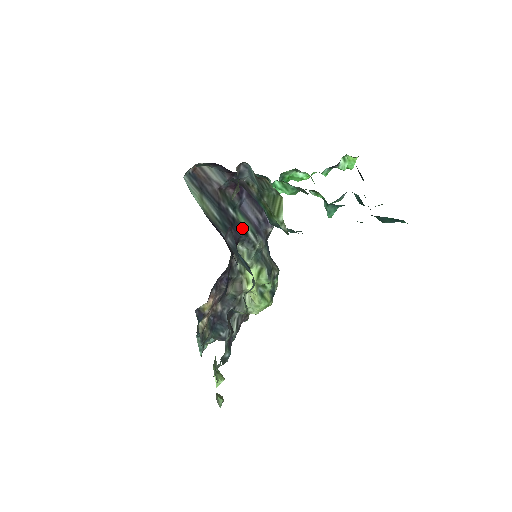
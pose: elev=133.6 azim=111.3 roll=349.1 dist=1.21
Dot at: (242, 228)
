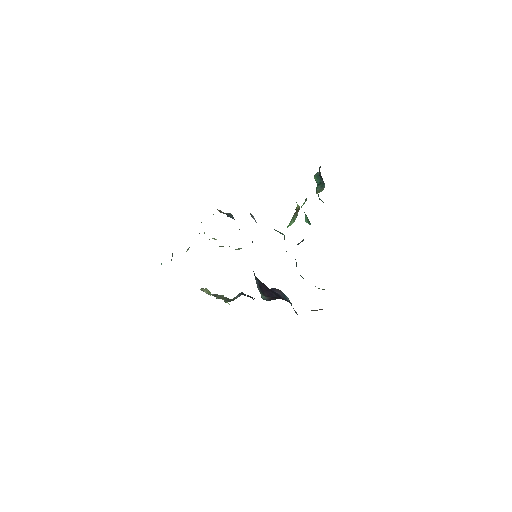
Dot at: occluded
